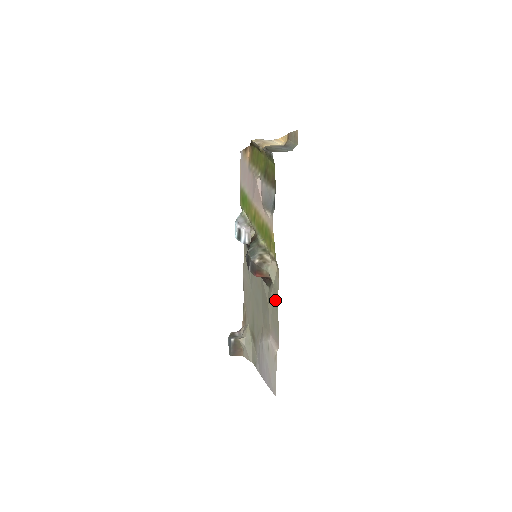
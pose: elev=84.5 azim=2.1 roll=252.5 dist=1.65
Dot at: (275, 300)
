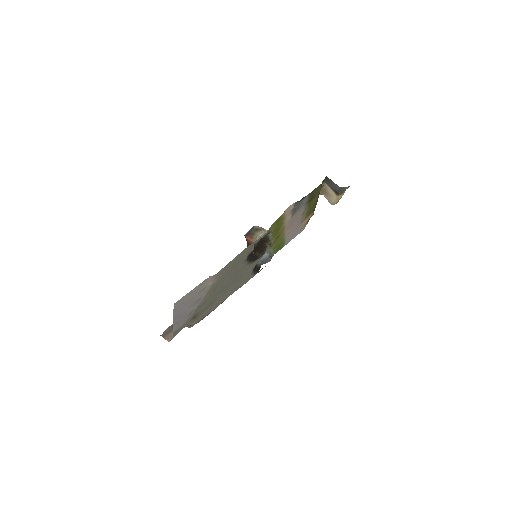
Dot at: (244, 251)
